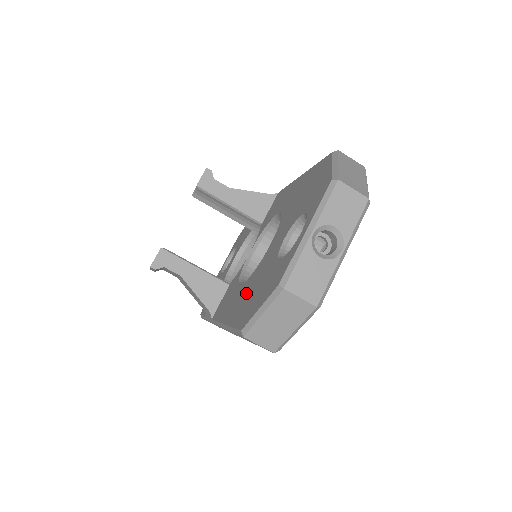
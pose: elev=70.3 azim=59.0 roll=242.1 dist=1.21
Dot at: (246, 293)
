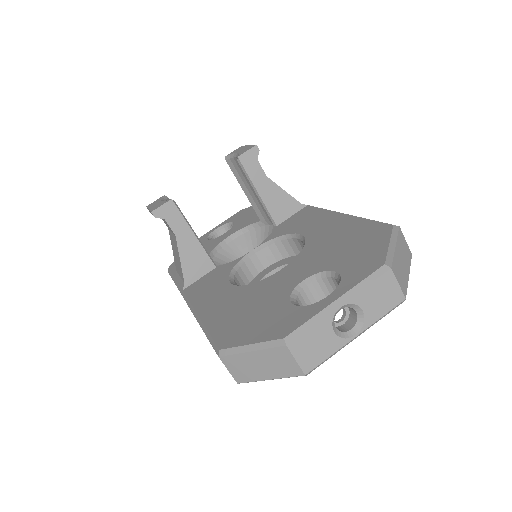
Dot at: (237, 303)
